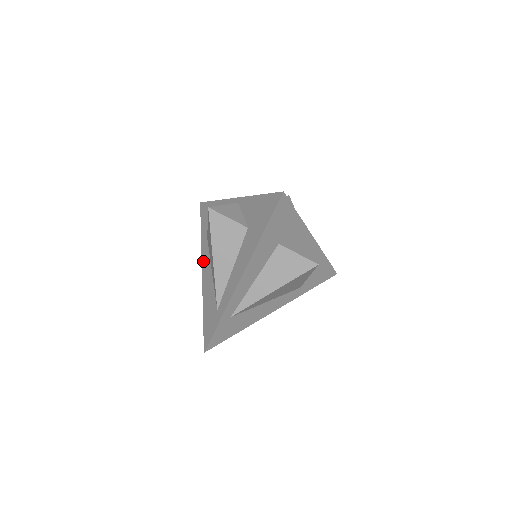
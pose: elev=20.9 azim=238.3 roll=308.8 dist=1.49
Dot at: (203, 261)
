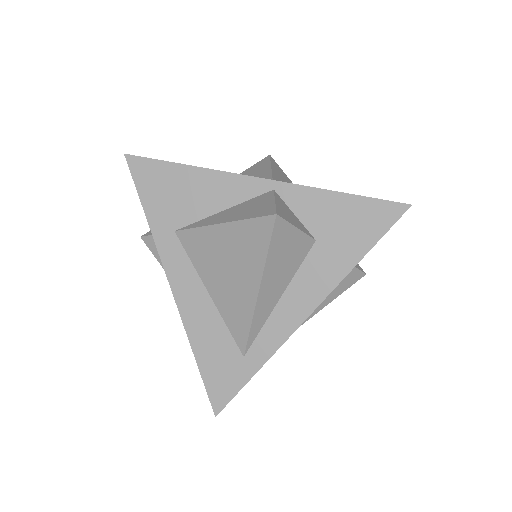
Dot at: (171, 270)
